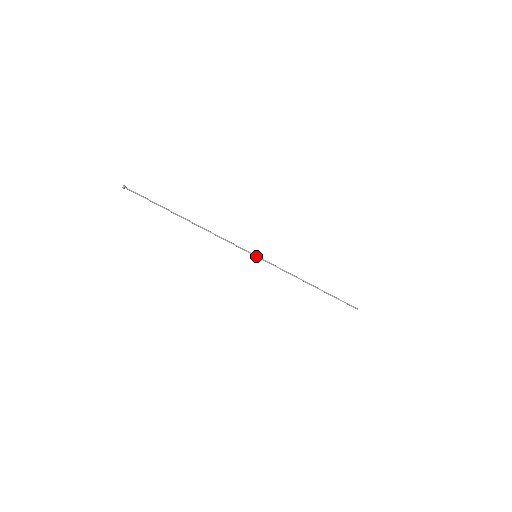
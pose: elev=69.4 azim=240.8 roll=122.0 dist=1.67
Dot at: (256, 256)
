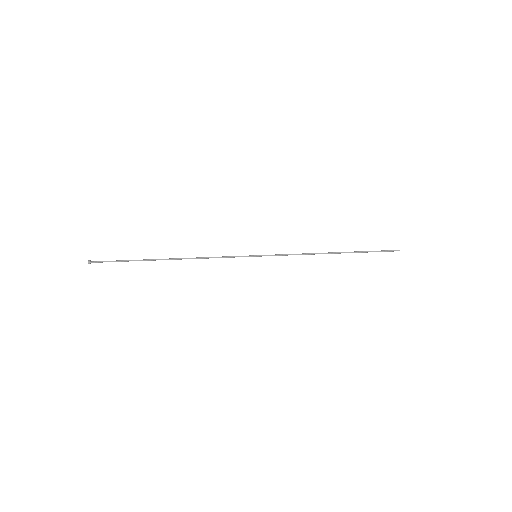
Dot at: (256, 256)
